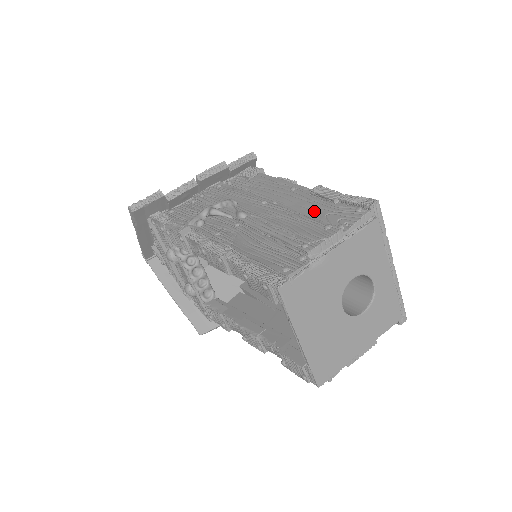
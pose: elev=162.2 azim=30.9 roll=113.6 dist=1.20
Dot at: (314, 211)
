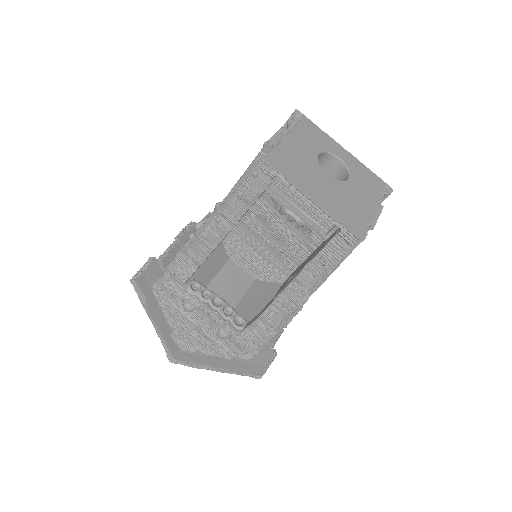
Dot at: occluded
